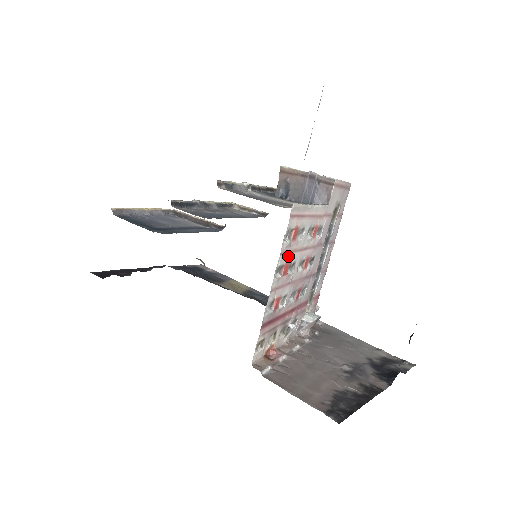
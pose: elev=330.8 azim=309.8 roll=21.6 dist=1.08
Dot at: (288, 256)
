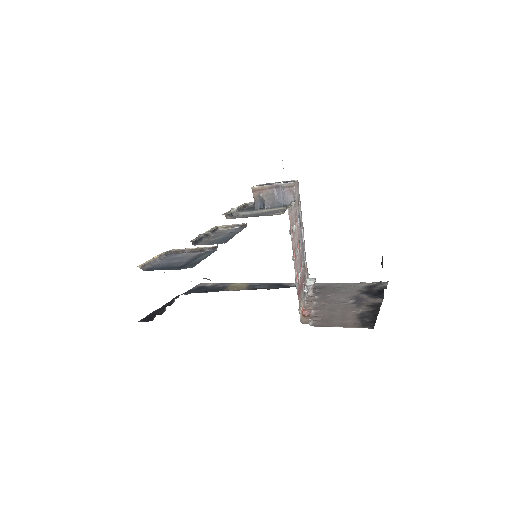
Dot at: (294, 244)
